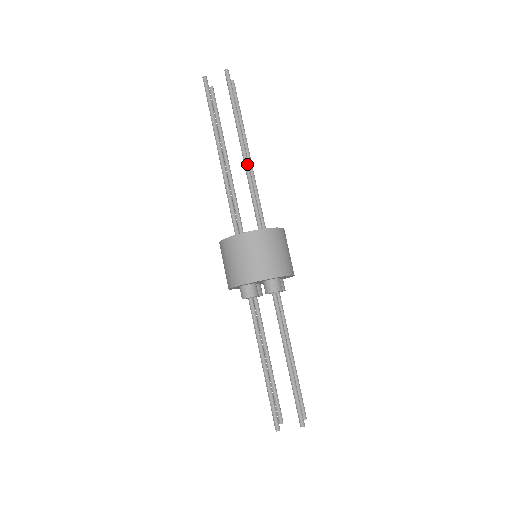
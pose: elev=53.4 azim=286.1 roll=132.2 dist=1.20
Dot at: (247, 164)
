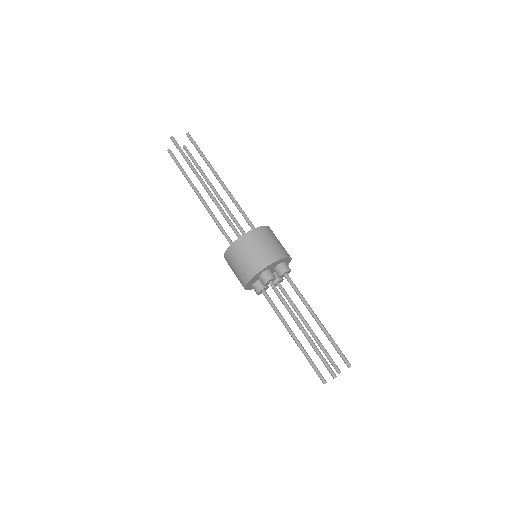
Dot at: (211, 197)
